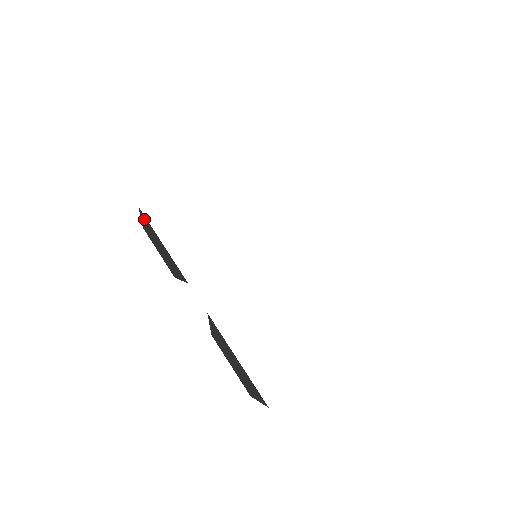
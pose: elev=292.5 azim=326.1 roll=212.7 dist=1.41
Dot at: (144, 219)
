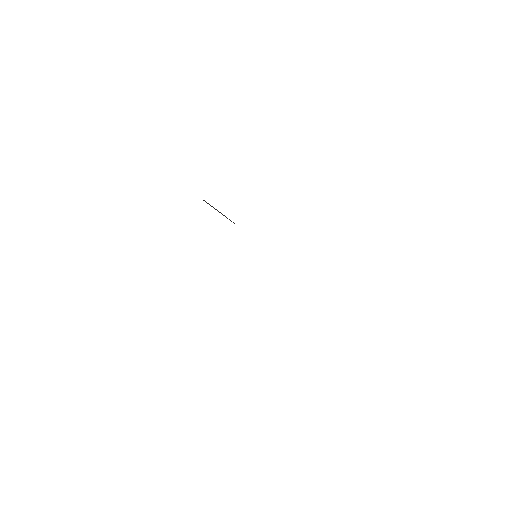
Dot at: occluded
